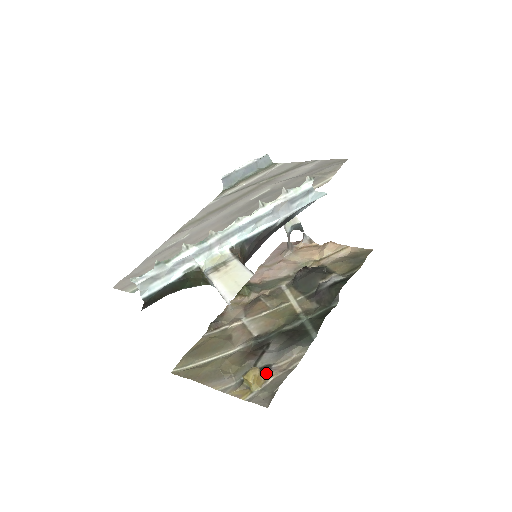
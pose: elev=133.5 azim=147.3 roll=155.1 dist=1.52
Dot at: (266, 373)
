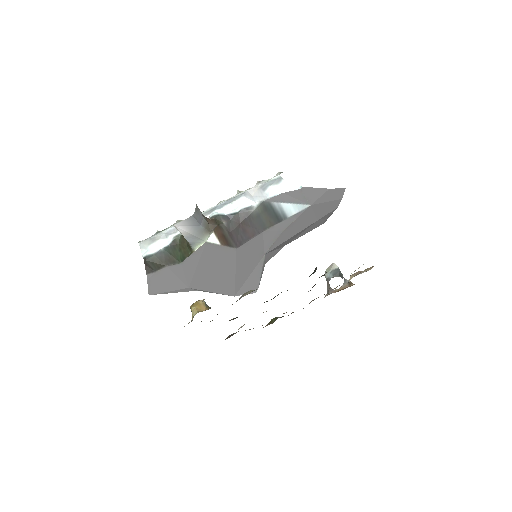
Dot at: occluded
